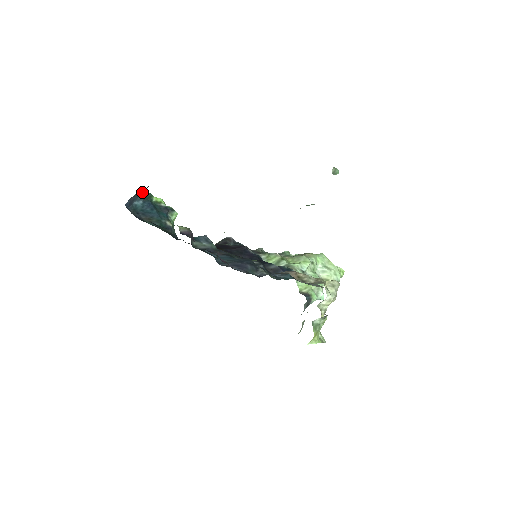
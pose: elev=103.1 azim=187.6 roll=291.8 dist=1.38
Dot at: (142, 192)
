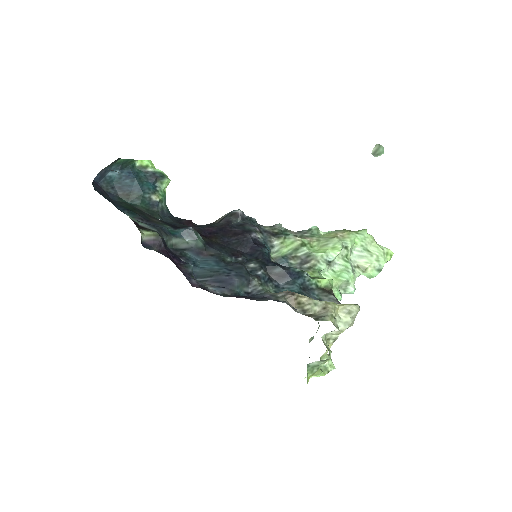
Dot at: (116, 161)
